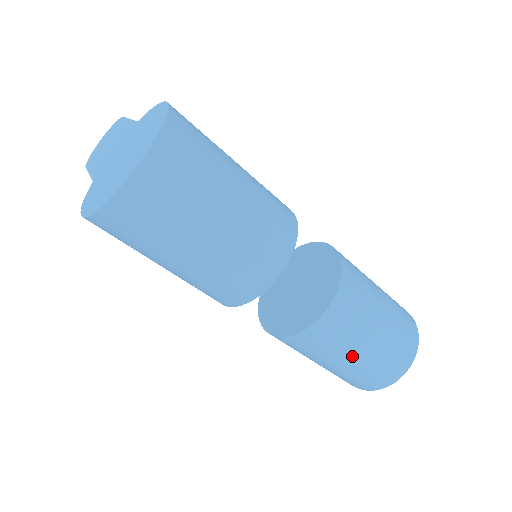
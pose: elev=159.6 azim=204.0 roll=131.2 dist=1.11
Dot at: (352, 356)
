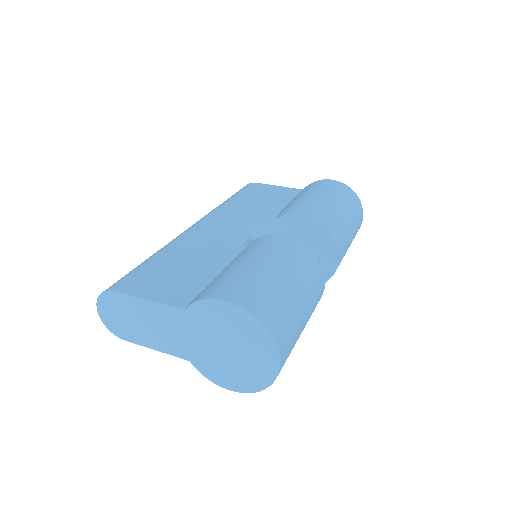
Dot at: occluded
